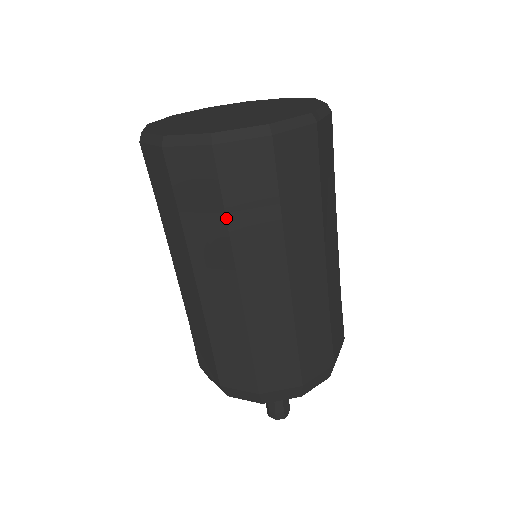
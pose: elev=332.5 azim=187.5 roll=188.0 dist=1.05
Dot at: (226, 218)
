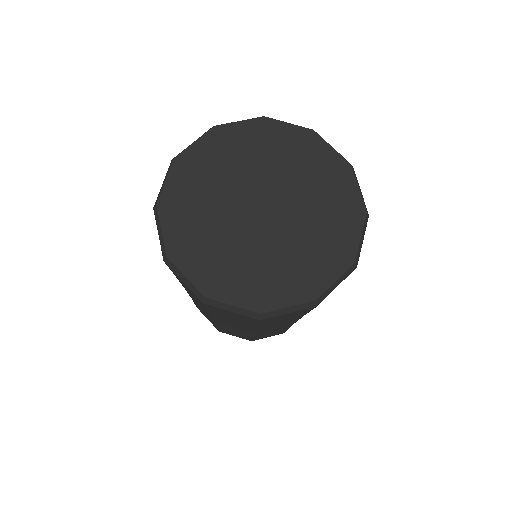
Dot at: occluded
